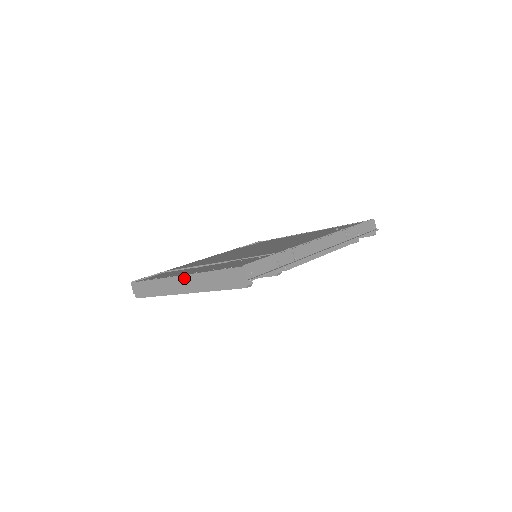
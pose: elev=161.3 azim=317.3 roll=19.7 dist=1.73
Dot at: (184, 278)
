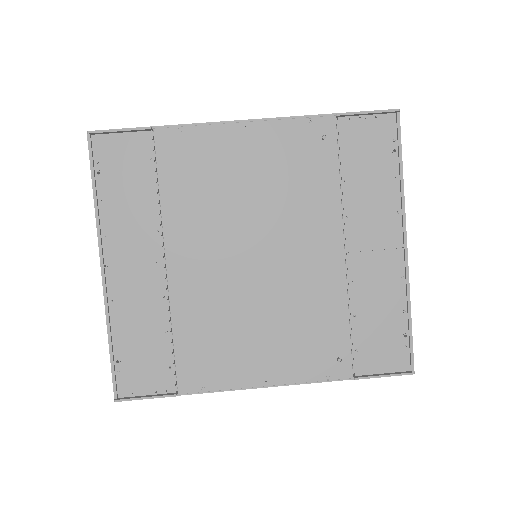
Dot at: (103, 281)
